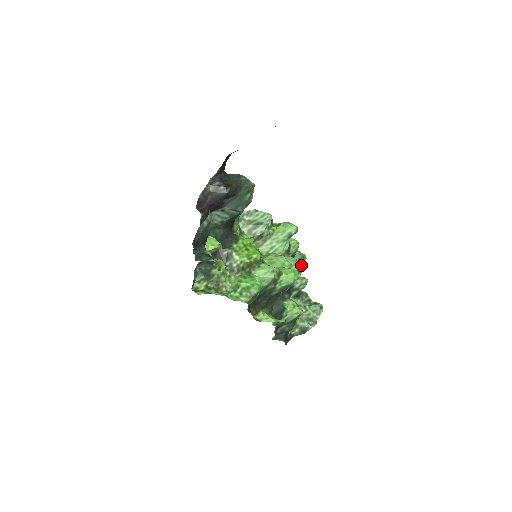
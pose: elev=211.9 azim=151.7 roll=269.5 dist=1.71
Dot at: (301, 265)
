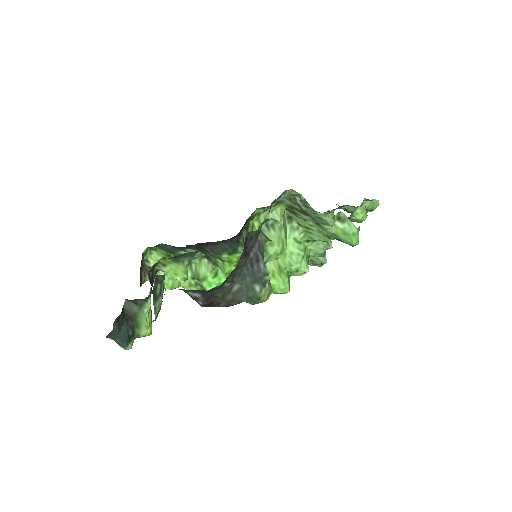
Dot at: occluded
